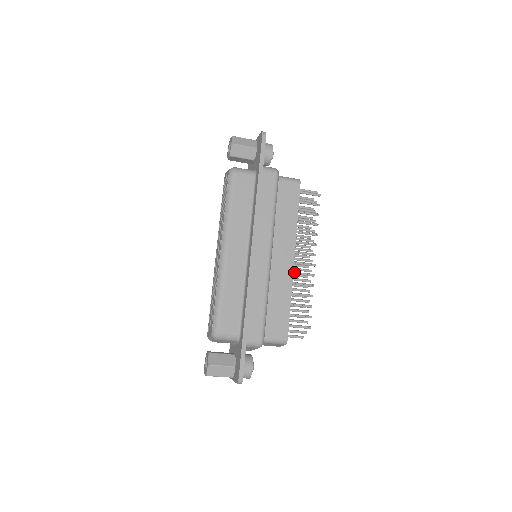
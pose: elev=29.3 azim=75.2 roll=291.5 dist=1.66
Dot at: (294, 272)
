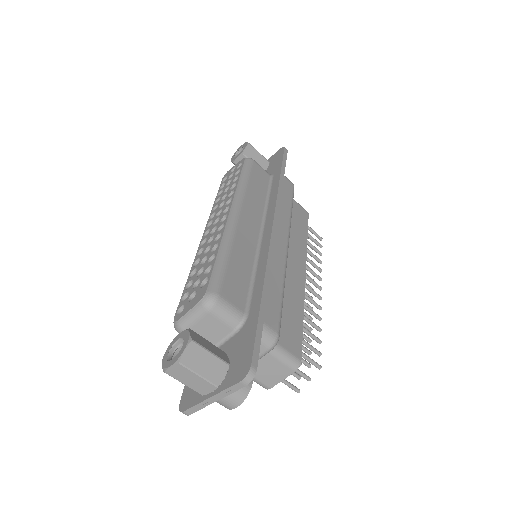
Dot at: occluded
